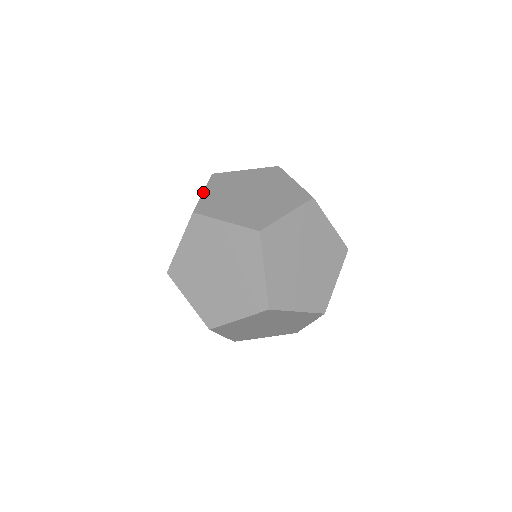
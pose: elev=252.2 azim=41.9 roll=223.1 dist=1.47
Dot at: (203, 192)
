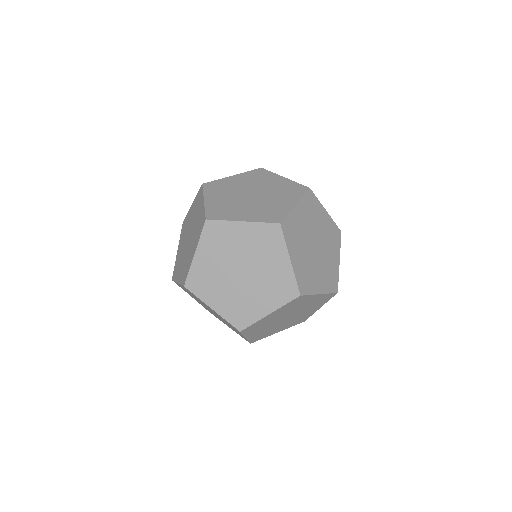
Dot at: occluded
